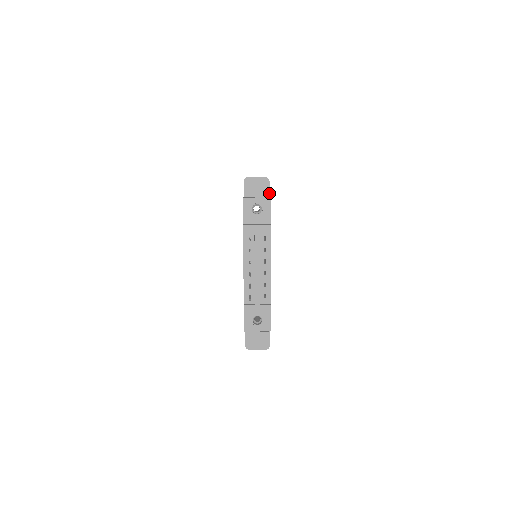
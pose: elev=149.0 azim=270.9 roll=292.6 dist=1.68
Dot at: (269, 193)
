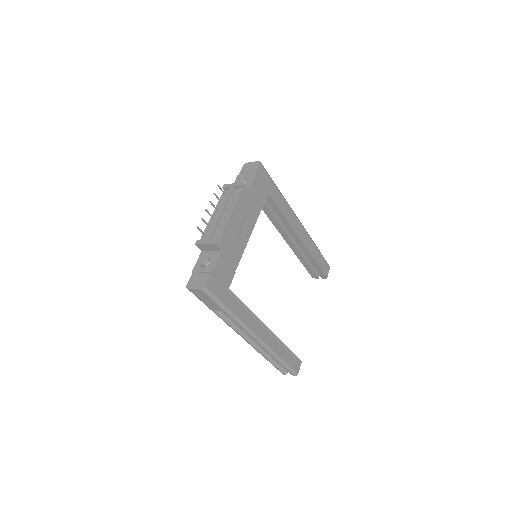
Dot at: (257, 170)
